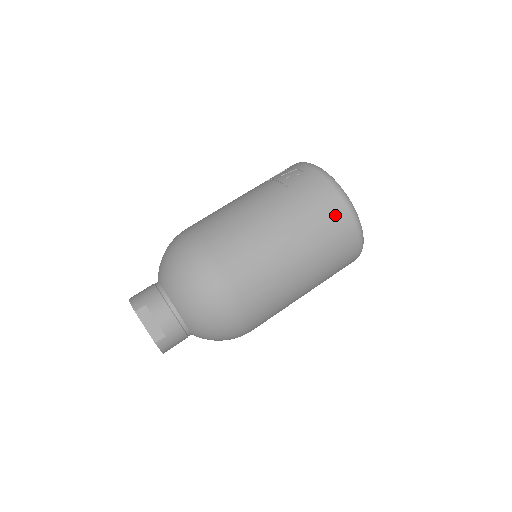
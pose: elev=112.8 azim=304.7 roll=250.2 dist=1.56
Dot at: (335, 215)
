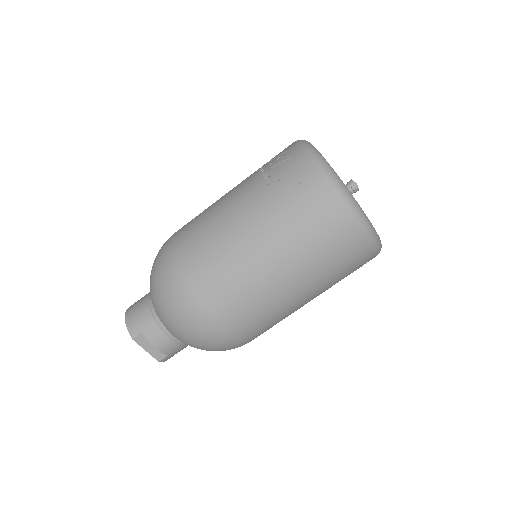
Dot at: (346, 244)
